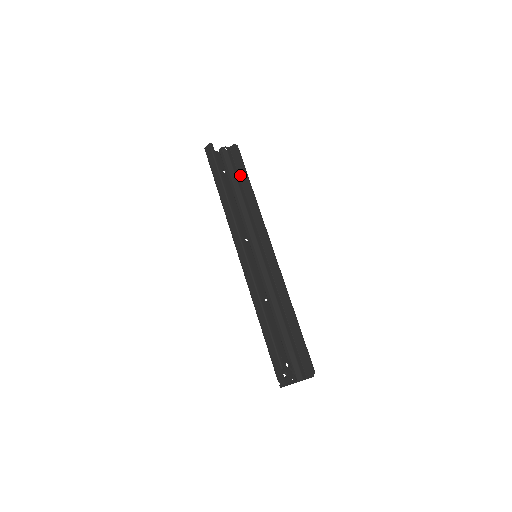
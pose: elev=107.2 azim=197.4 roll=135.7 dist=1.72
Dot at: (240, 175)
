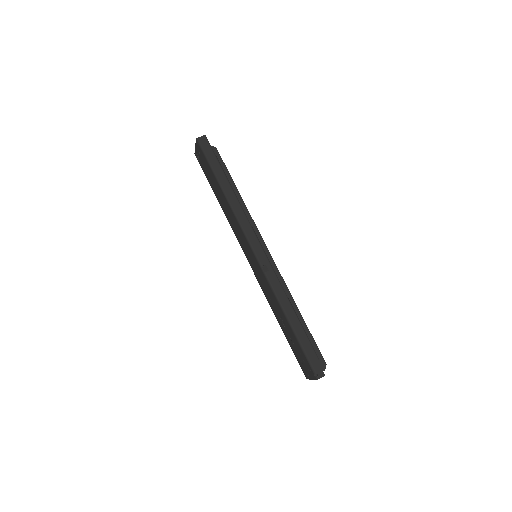
Dot at: occluded
